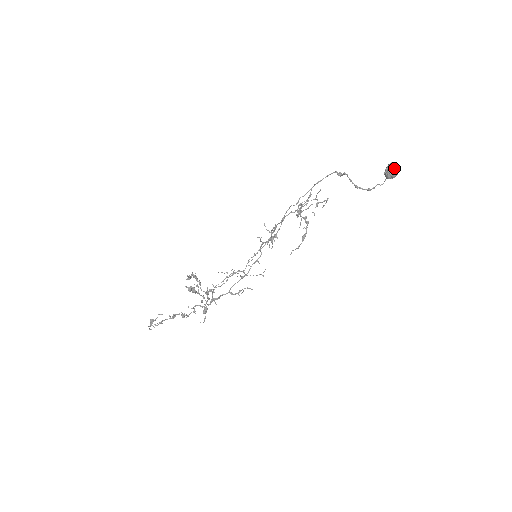
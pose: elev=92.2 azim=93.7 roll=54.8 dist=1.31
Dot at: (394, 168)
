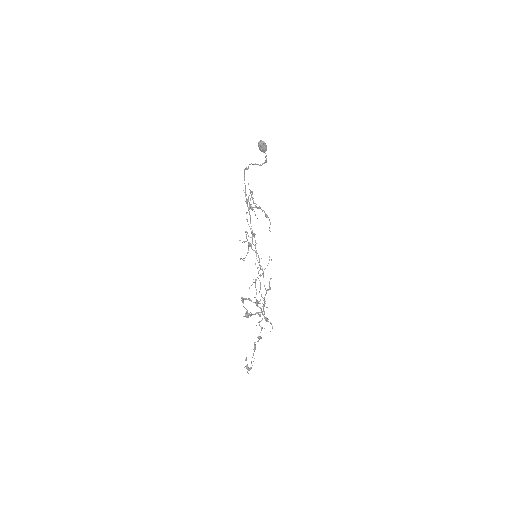
Dot at: (263, 144)
